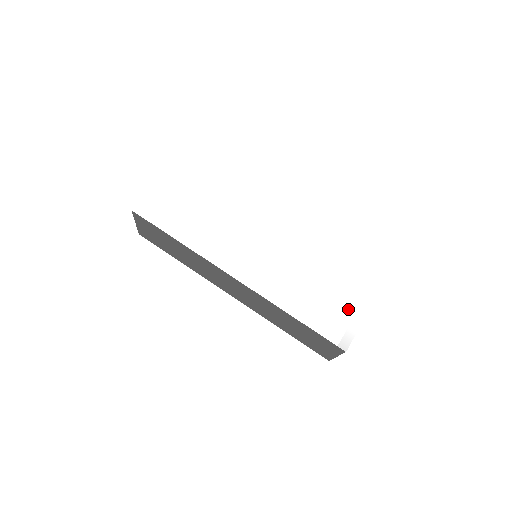
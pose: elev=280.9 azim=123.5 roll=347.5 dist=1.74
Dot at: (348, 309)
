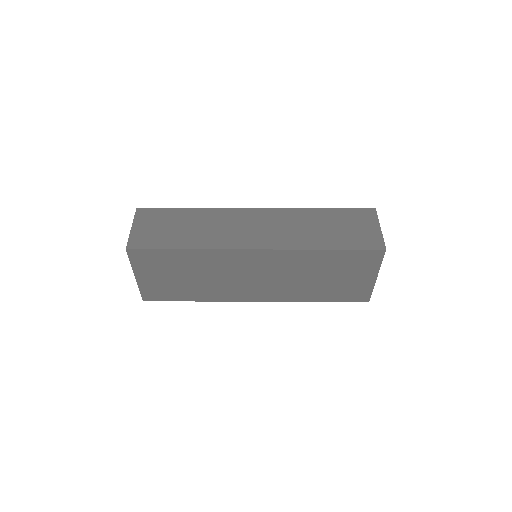
Dot at: occluded
